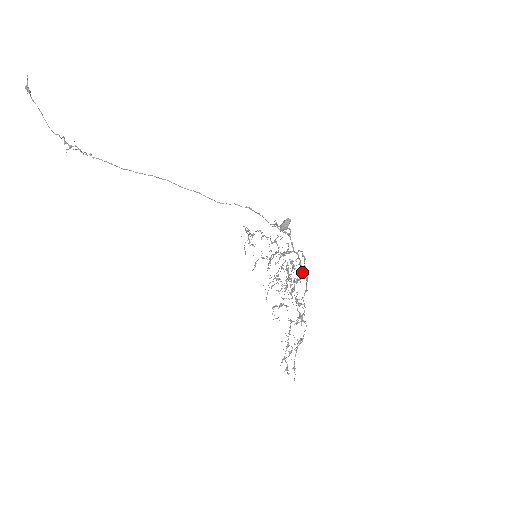
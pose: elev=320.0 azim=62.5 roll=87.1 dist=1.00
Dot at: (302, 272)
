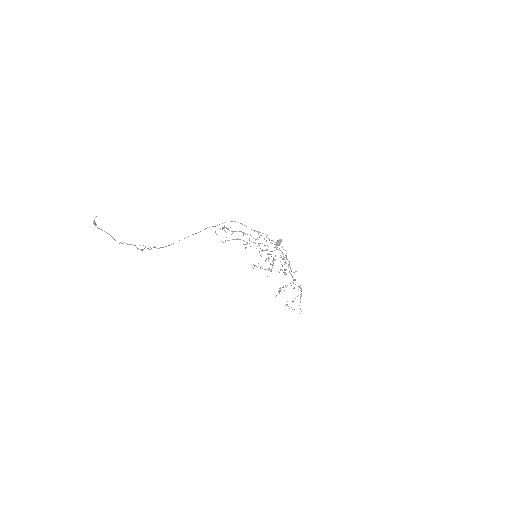
Dot at: occluded
